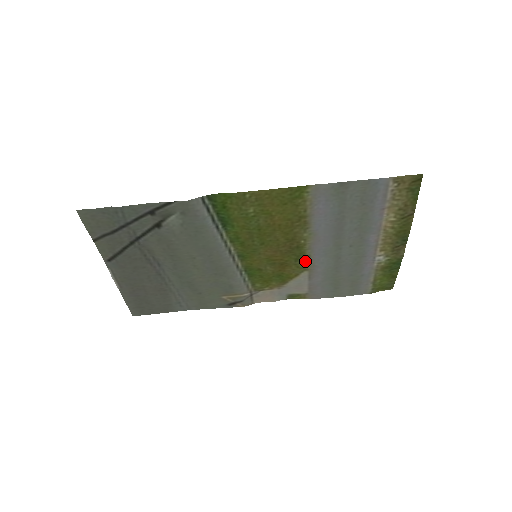
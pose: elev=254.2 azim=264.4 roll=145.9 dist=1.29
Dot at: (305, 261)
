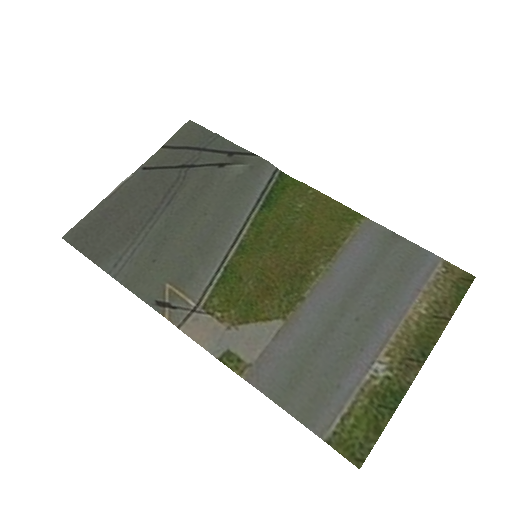
Dot at: (294, 304)
